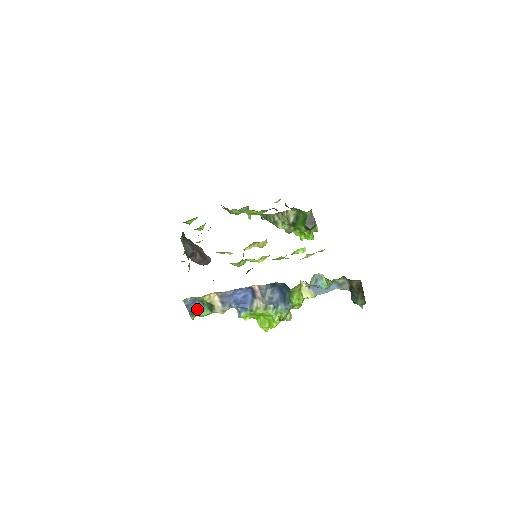
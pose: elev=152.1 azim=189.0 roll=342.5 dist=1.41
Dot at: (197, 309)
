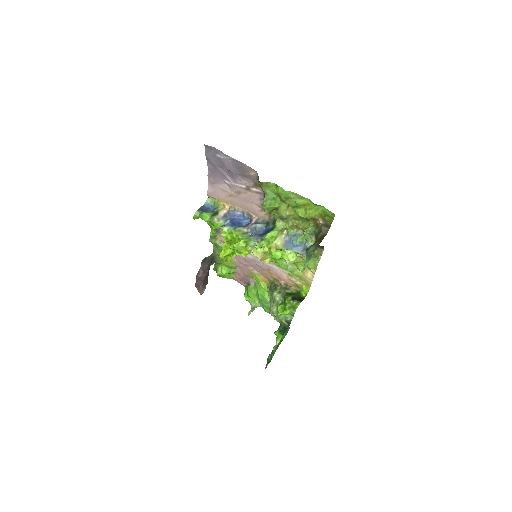
Dot at: (206, 211)
